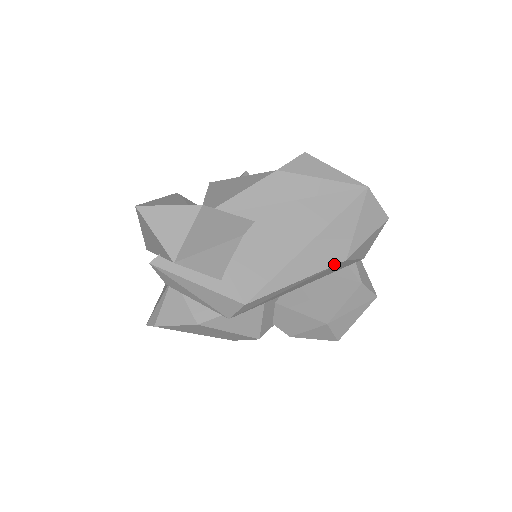
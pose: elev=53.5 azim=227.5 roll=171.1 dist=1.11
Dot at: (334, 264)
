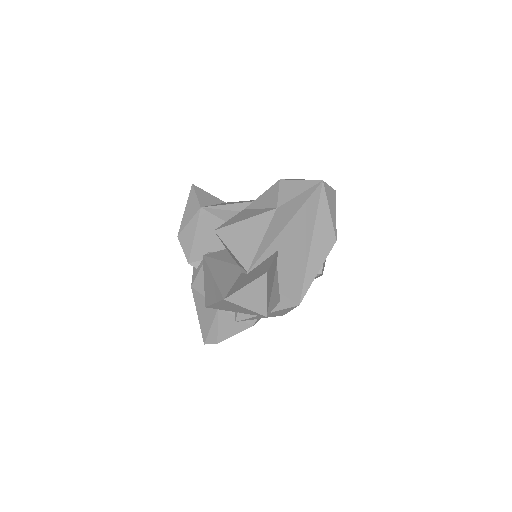
Dot at: (332, 247)
